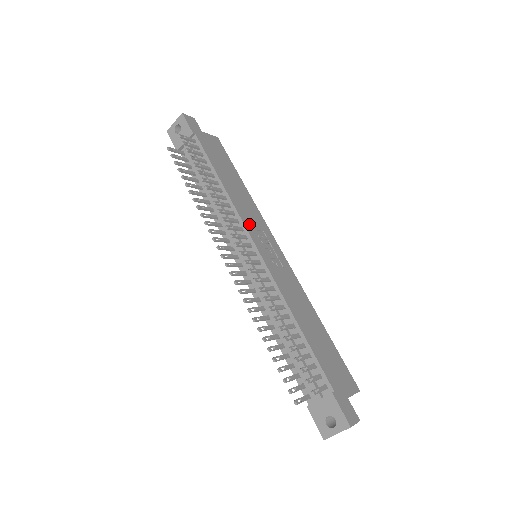
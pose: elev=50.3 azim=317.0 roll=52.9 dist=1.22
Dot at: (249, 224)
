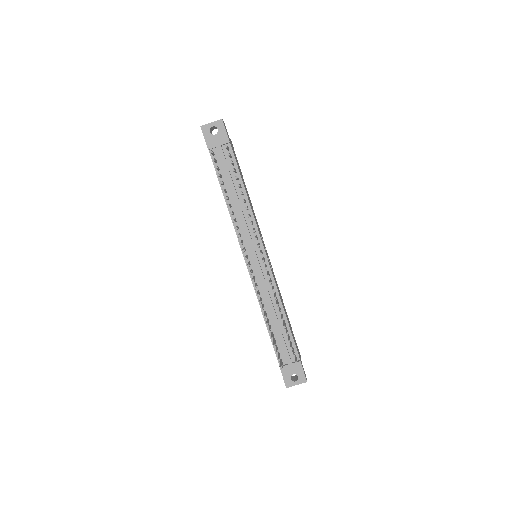
Dot at: occluded
